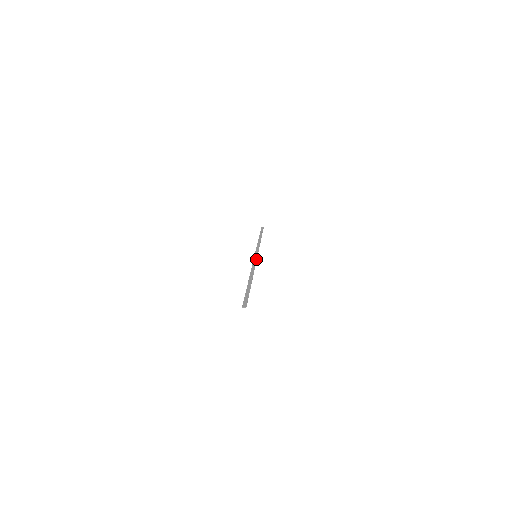
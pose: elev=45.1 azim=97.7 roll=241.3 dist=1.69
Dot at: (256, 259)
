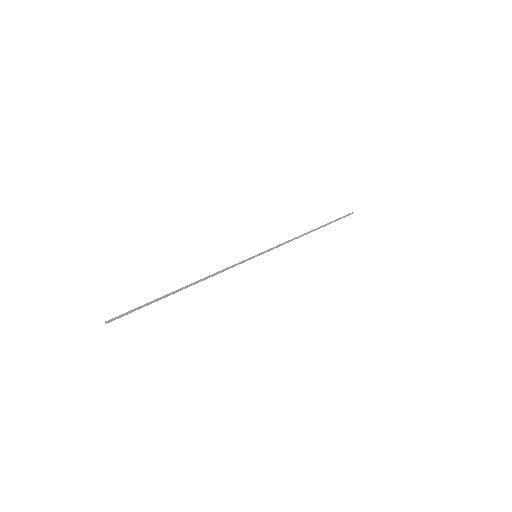
Dot at: (243, 260)
